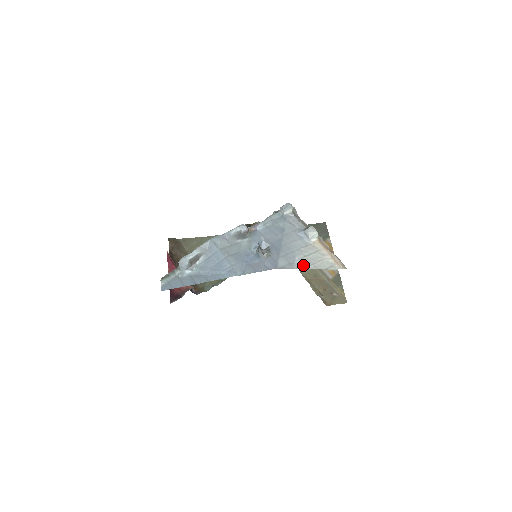
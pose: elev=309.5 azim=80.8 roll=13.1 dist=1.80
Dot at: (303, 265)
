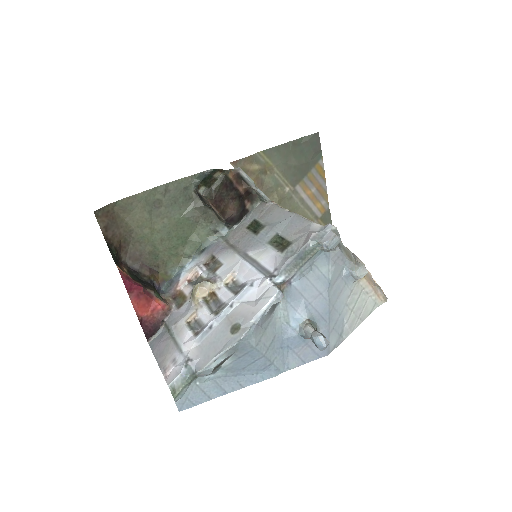
Dot at: (351, 327)
